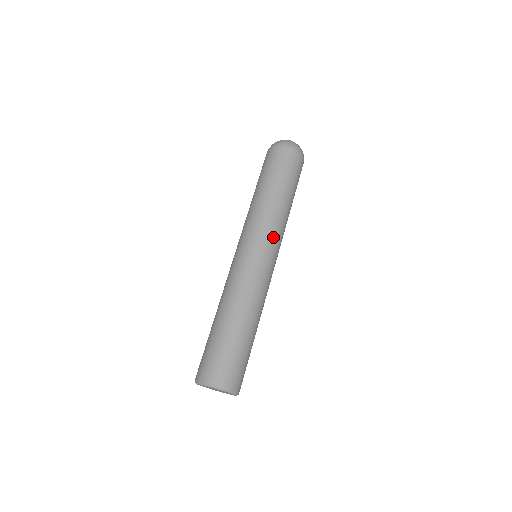
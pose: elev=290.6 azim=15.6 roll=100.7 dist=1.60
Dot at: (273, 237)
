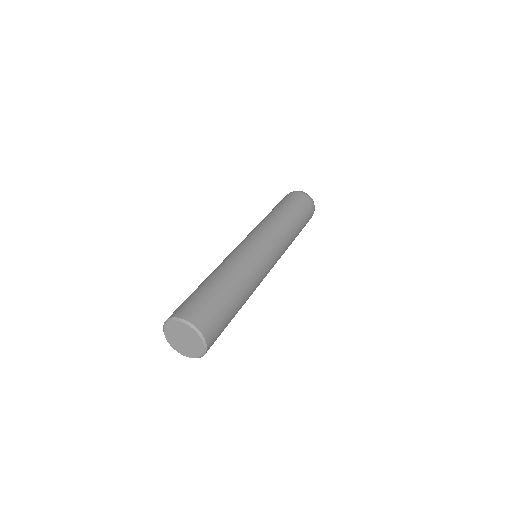
Dot at: (266, 232)
